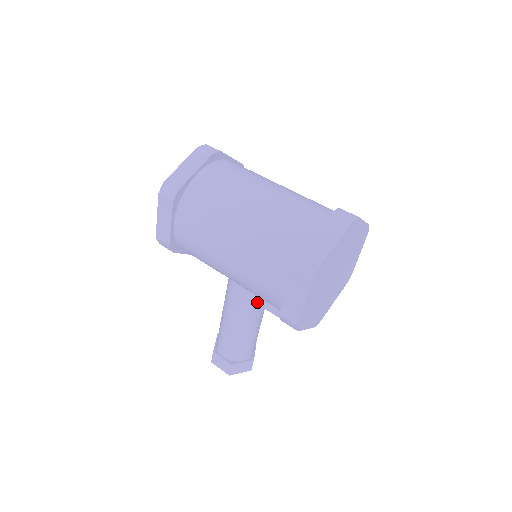
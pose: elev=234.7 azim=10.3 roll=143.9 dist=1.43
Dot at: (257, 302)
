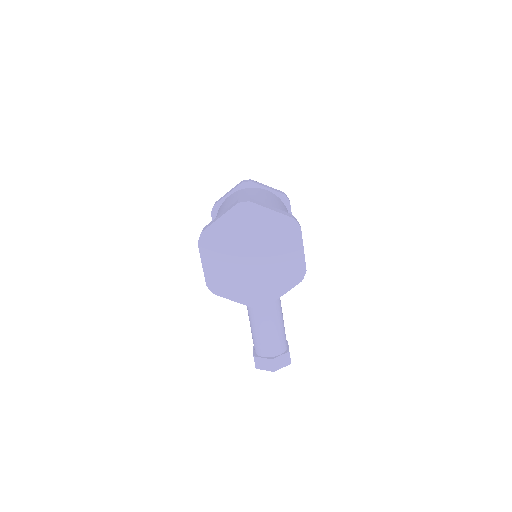
Dot at: occluded
